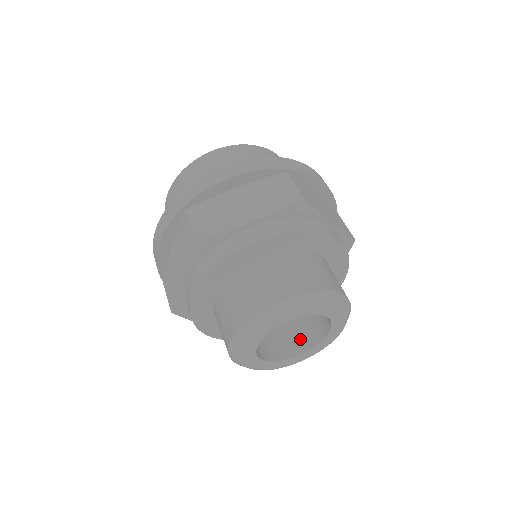
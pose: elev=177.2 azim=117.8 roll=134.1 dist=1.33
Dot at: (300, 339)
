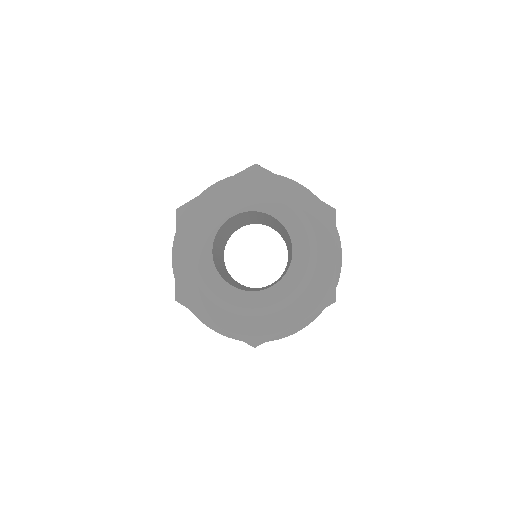
Dot at: occluded
